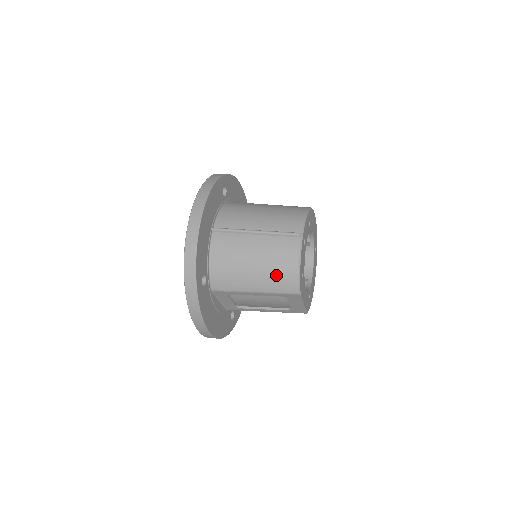
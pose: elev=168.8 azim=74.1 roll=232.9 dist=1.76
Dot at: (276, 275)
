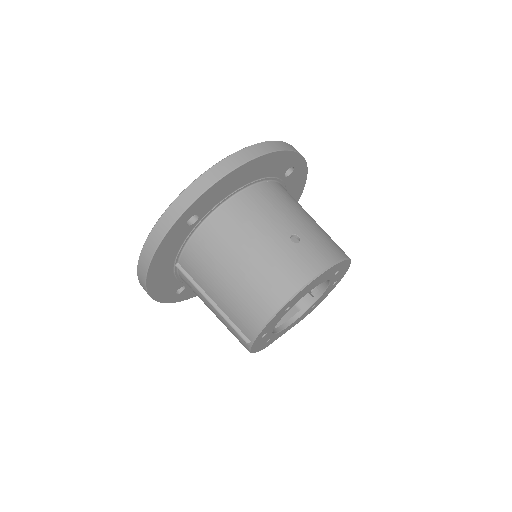
Dot at: occluded
